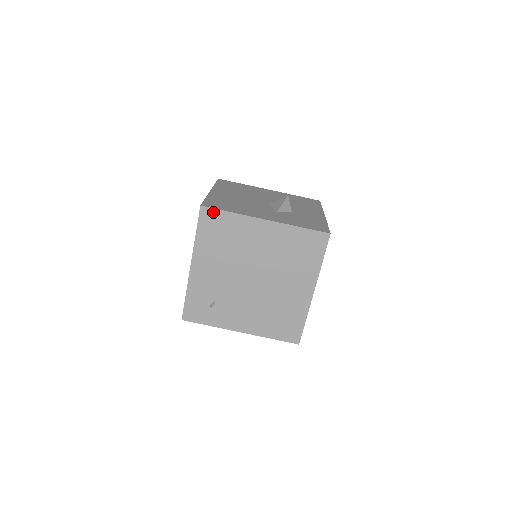
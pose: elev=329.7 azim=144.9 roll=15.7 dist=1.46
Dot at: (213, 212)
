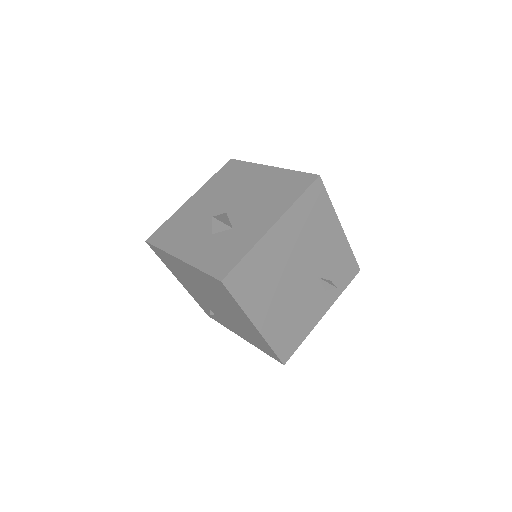
Dot at: (153, 247)
